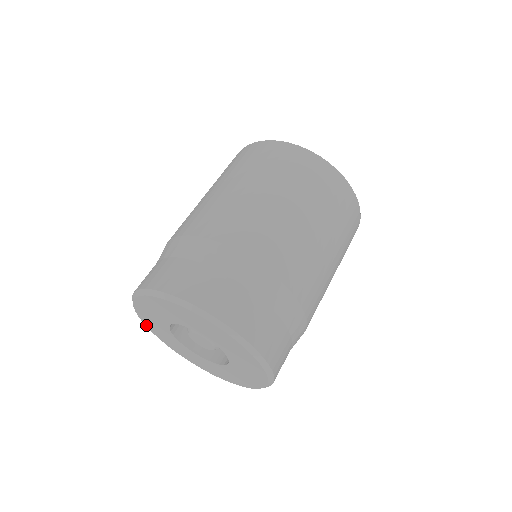
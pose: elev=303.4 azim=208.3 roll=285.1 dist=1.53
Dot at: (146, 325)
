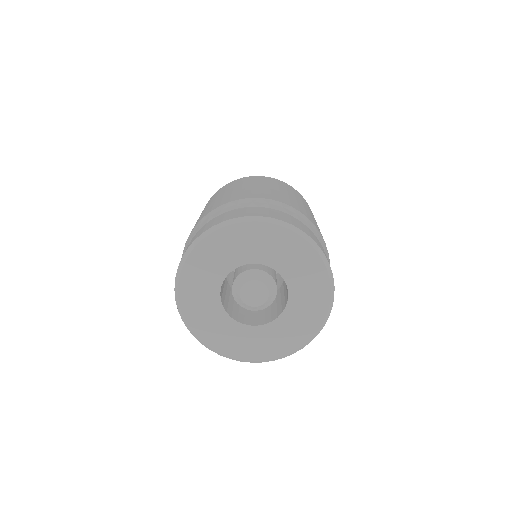
Dot at: (193, 252)
